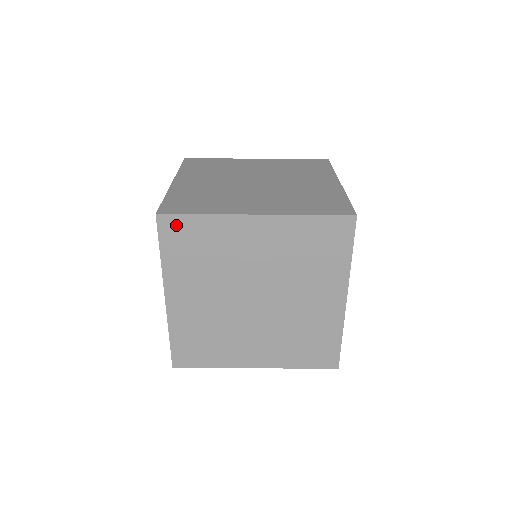
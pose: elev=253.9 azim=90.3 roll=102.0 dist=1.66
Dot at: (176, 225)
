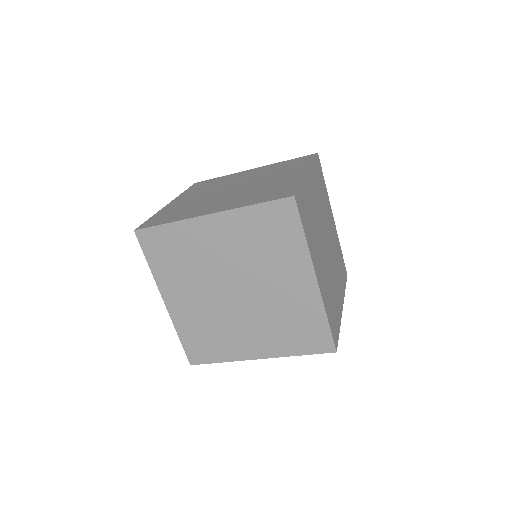
Dot at: (151, 237)
